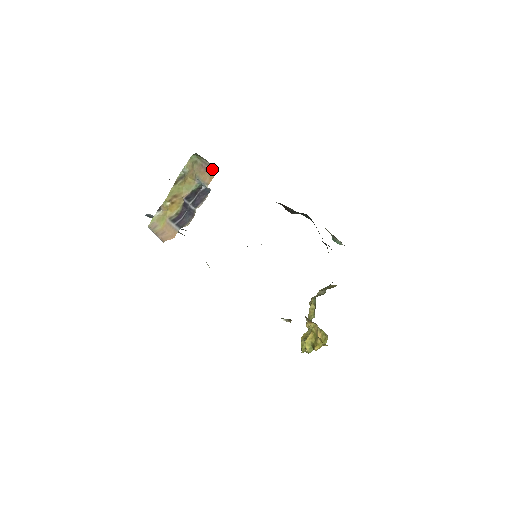
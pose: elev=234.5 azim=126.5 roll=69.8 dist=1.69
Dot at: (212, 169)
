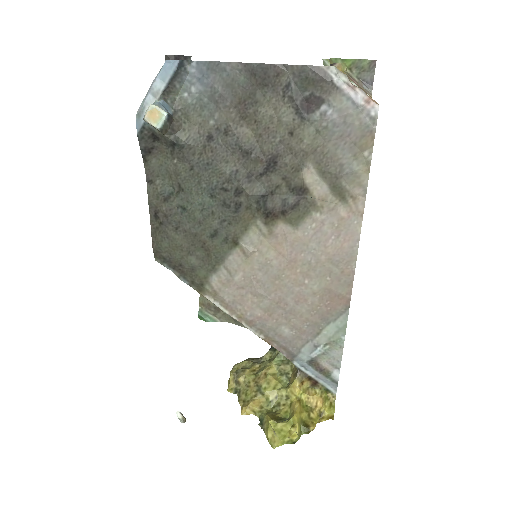
Dot at: (366, 90)
